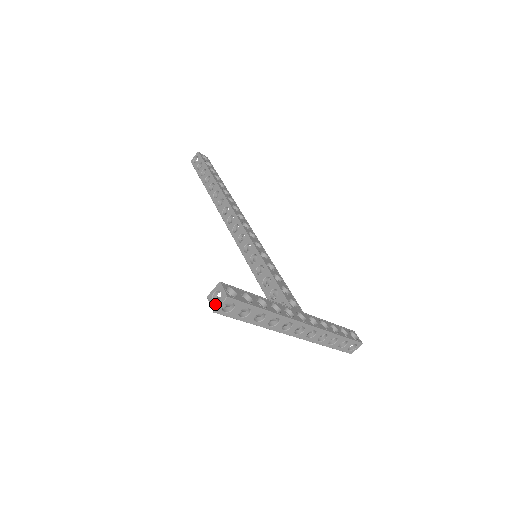
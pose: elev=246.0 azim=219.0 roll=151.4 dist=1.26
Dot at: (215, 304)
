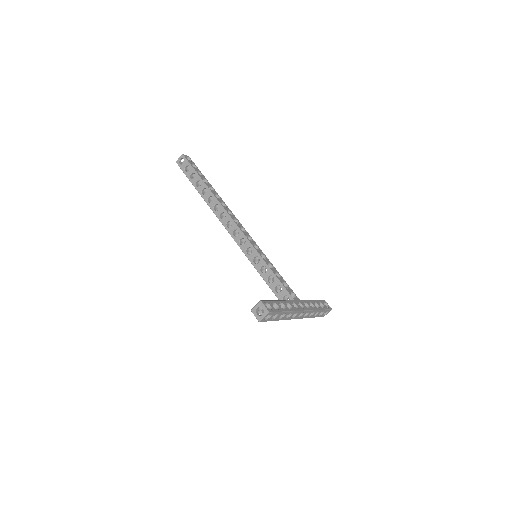
Dot at: (260, 316)
